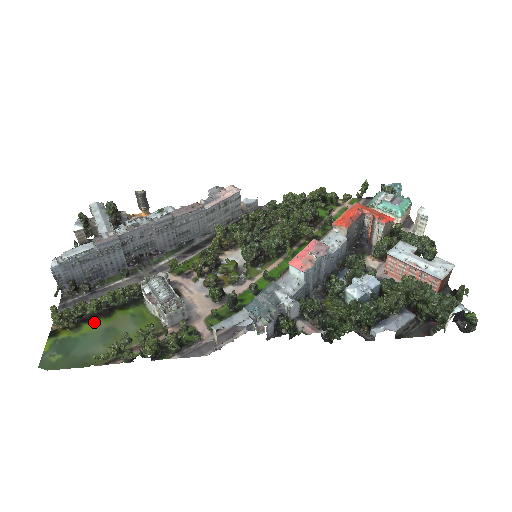
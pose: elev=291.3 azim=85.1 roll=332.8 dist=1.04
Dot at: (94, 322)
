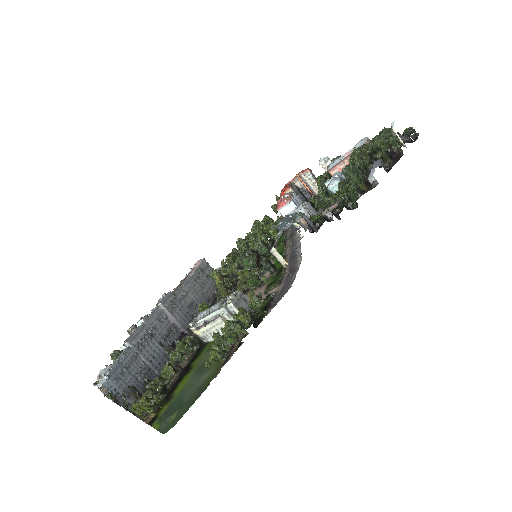
Dot at: (181, 383)
